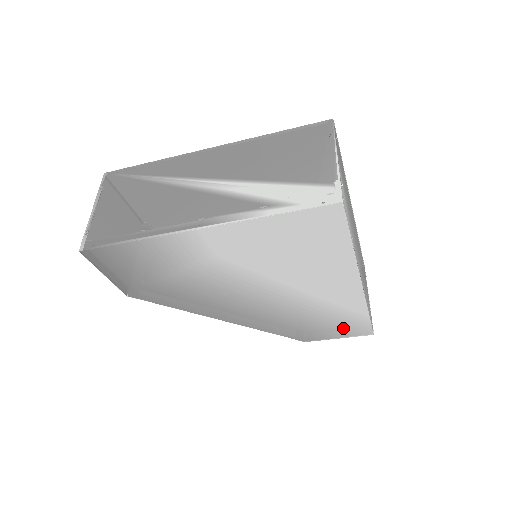
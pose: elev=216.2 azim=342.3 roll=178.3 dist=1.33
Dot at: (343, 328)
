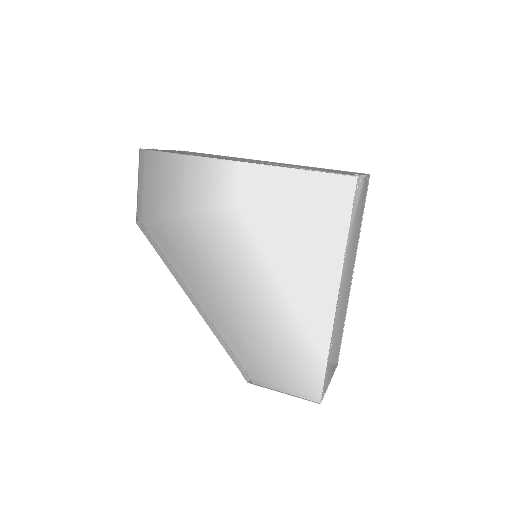
Dot at: (294, 375)
